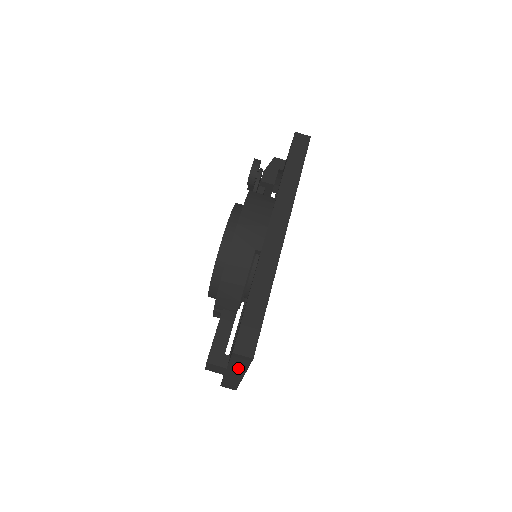
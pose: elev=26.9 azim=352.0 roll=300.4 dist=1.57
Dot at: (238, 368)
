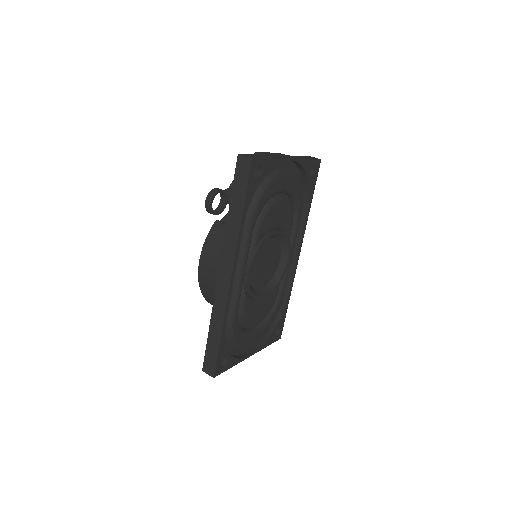
Dot at: occluded
